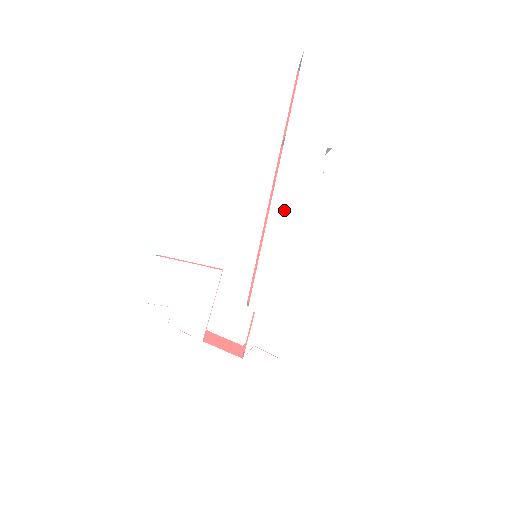
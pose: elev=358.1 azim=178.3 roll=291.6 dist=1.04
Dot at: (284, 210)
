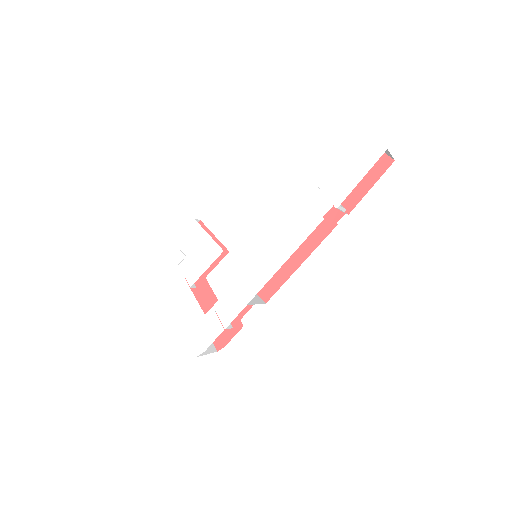
Dot at: (281, 234)
